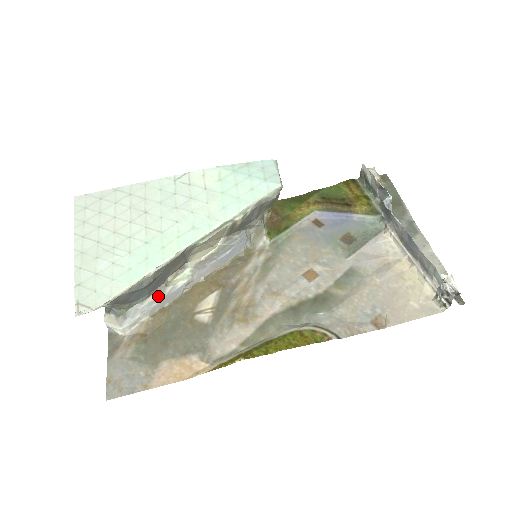
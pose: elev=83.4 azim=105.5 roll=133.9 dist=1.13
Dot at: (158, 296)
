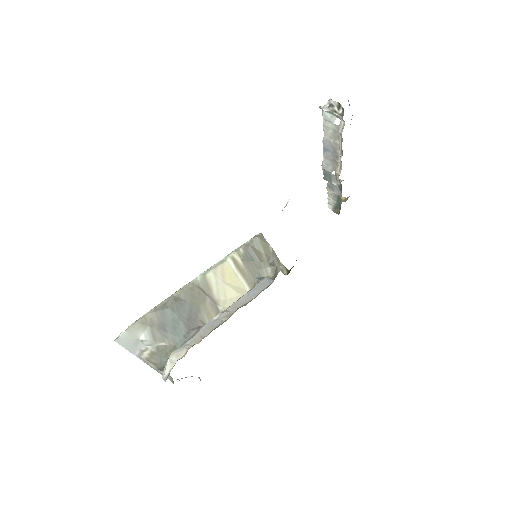
Dot at: (198, 330)
